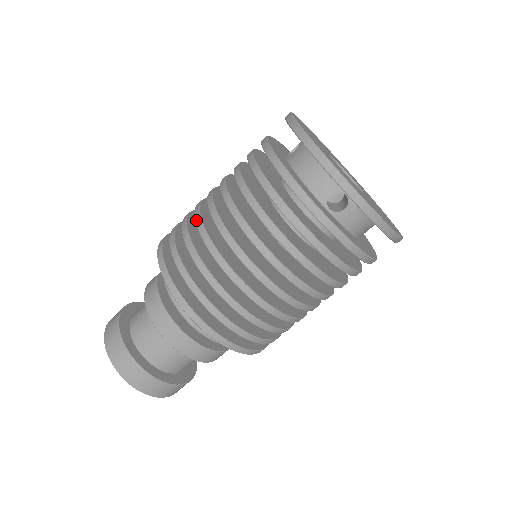
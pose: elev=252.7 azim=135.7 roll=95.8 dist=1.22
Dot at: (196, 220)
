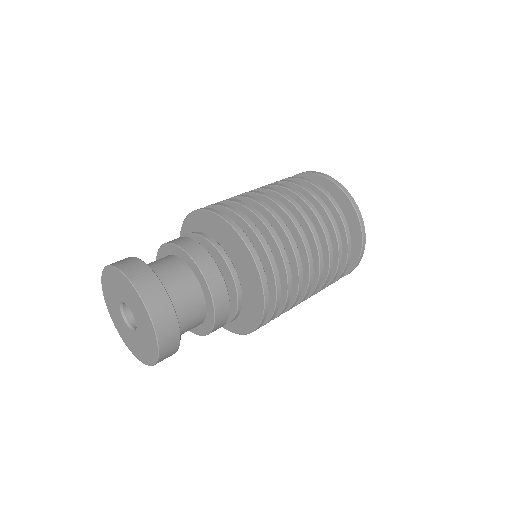
Dot at: (273, 213)
